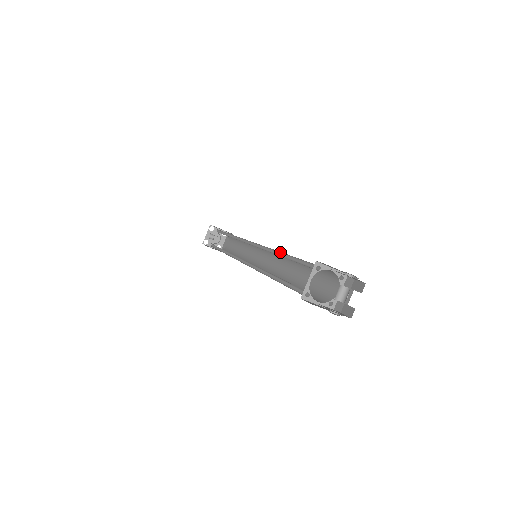
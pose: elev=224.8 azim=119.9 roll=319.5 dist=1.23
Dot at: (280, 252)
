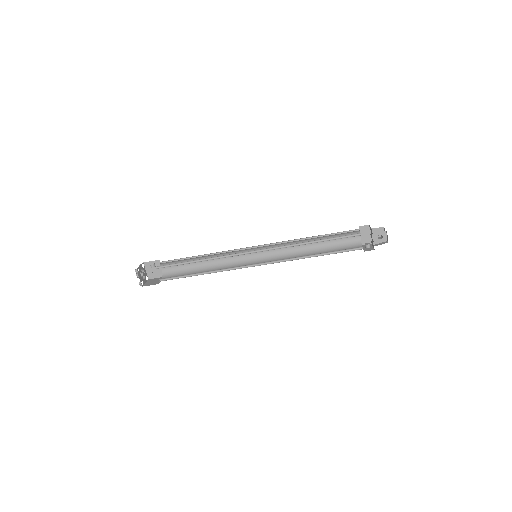
Dot at: (307, 239)
